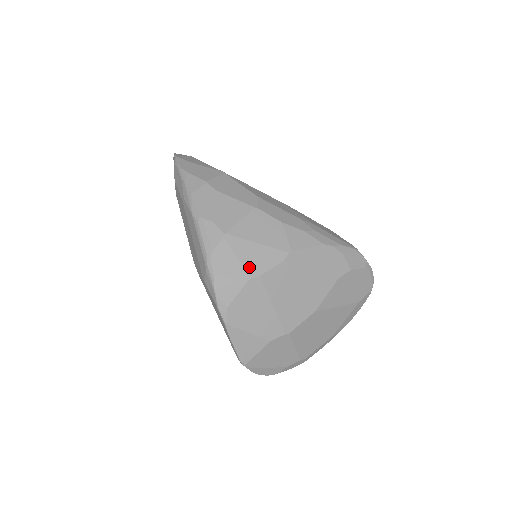
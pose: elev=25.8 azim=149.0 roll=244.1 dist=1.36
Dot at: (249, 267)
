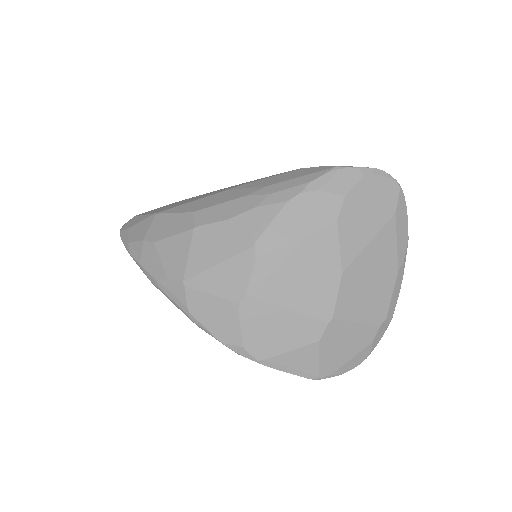
Dot at: (228, 294)
